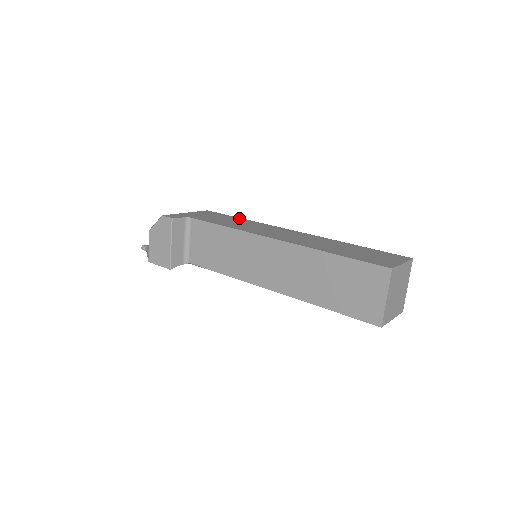
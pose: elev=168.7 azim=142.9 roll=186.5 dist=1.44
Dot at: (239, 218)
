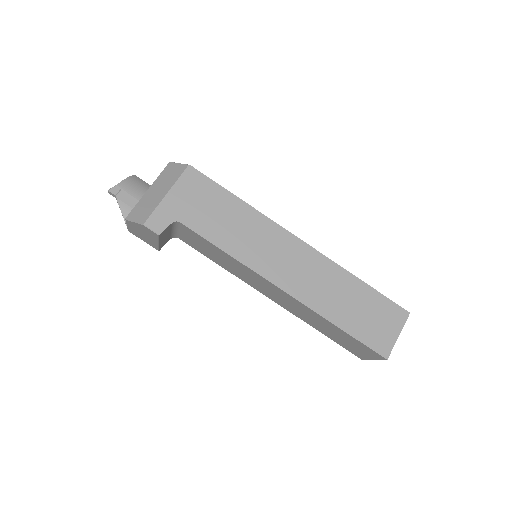
Dot at: (235, 199)
